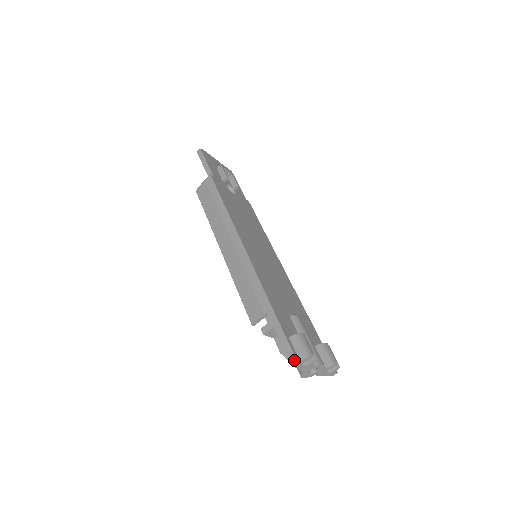
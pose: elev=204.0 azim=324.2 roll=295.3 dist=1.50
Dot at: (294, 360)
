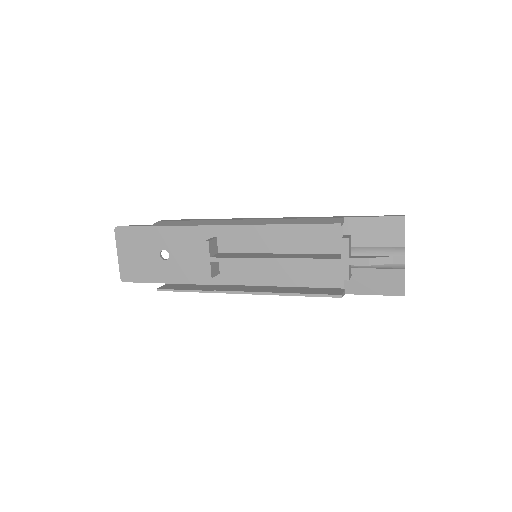
Dot at: (403, 215)
